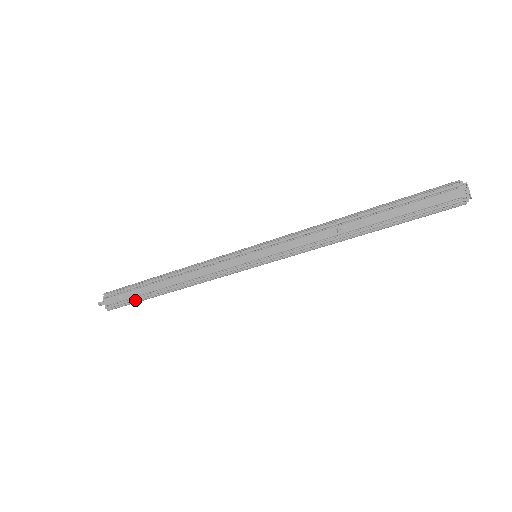
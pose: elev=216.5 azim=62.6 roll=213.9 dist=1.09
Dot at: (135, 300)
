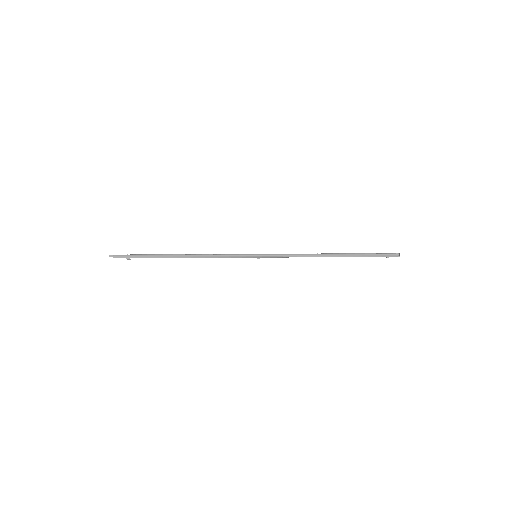
Dot at: occluded
